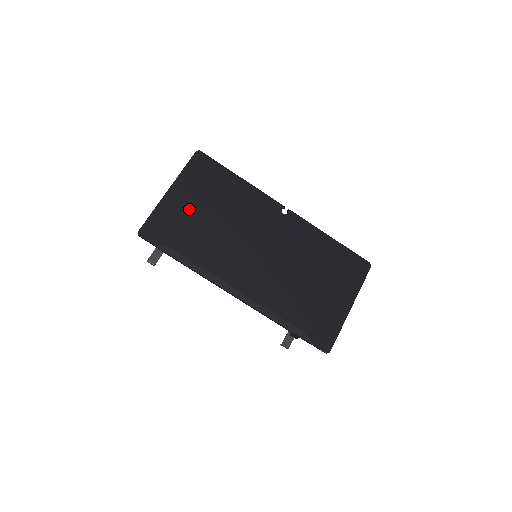
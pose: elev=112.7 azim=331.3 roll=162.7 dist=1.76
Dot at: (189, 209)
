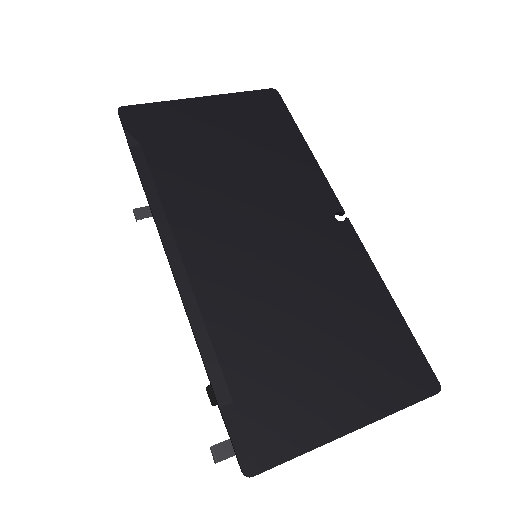
Dot at: (207, 128)
